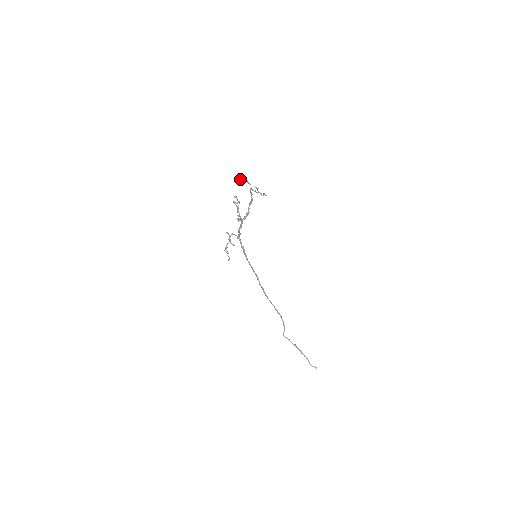
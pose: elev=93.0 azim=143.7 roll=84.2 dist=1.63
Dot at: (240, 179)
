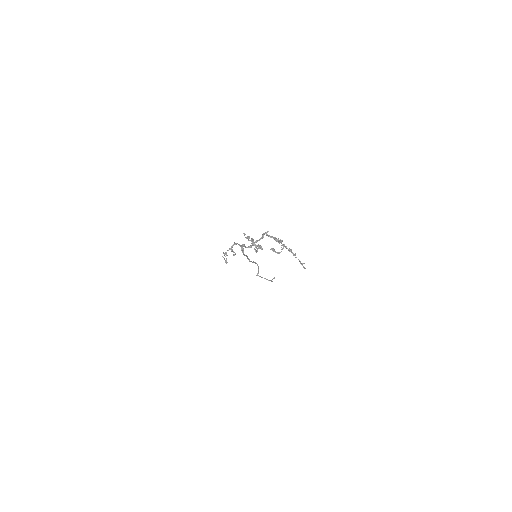
Dot at: (278, 253)
